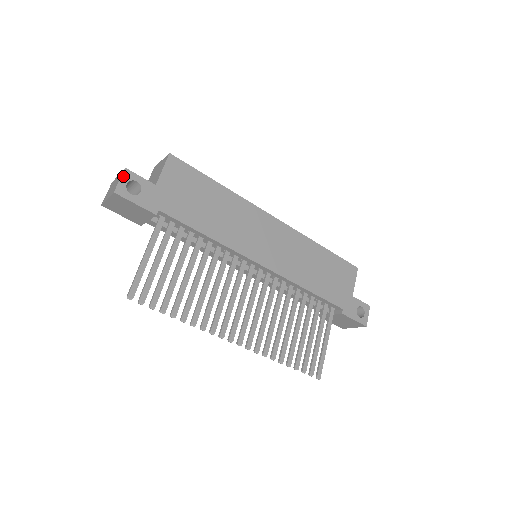
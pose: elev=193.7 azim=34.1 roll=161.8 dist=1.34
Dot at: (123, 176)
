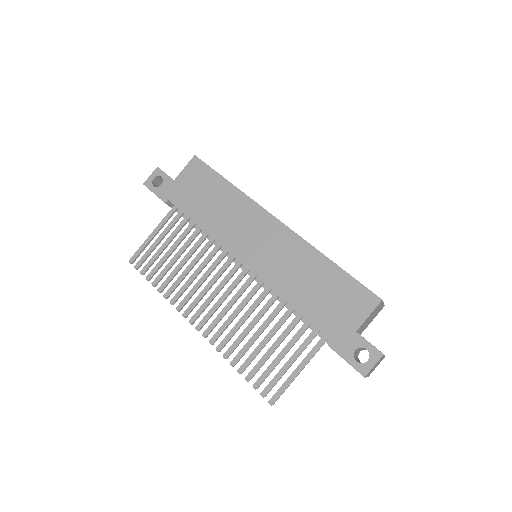
Dot at: (154, 173)
